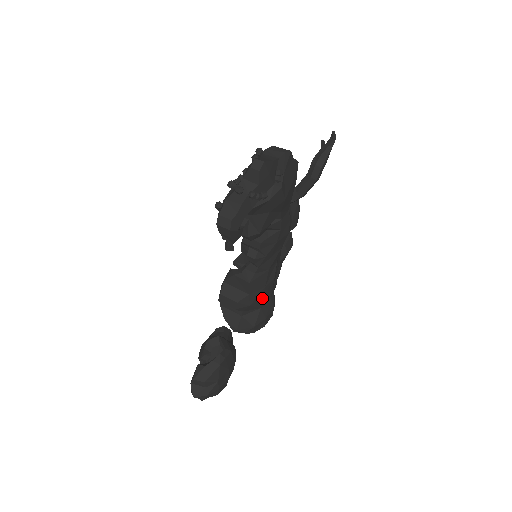
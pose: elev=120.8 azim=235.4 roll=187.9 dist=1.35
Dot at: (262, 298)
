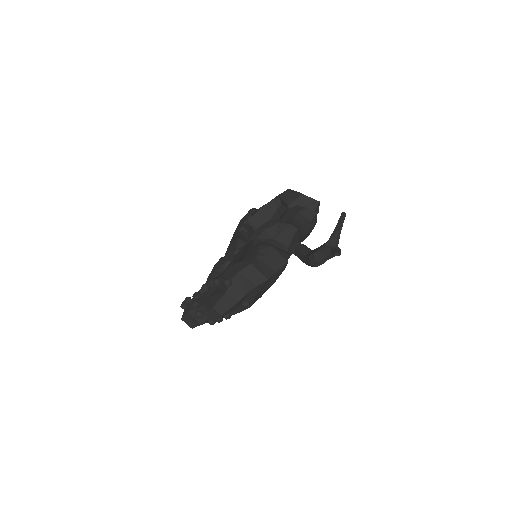
Dot at: occluded
